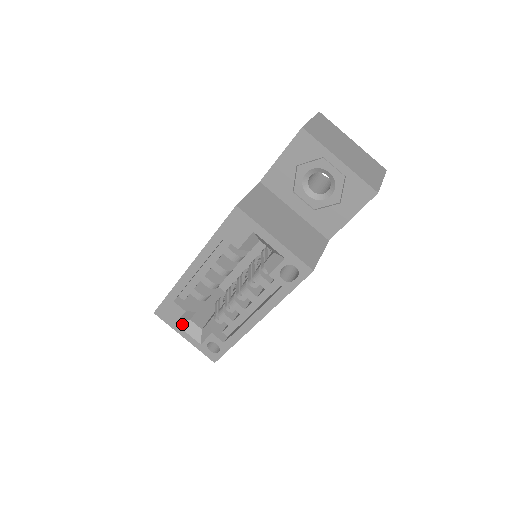
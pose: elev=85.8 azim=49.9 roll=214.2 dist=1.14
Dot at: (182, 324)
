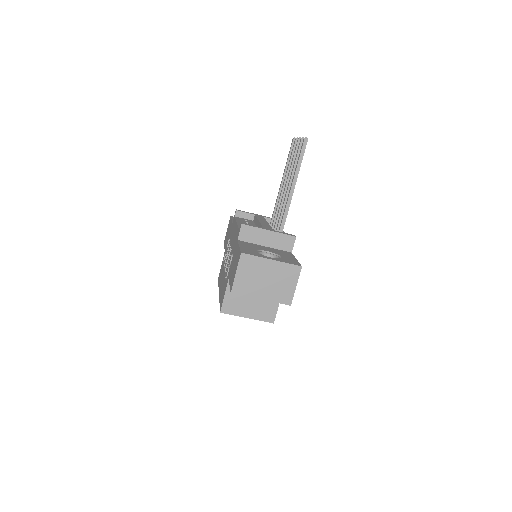
Dot at: occluded
